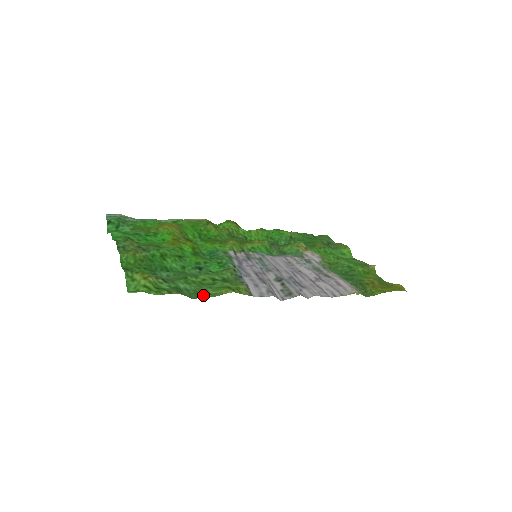
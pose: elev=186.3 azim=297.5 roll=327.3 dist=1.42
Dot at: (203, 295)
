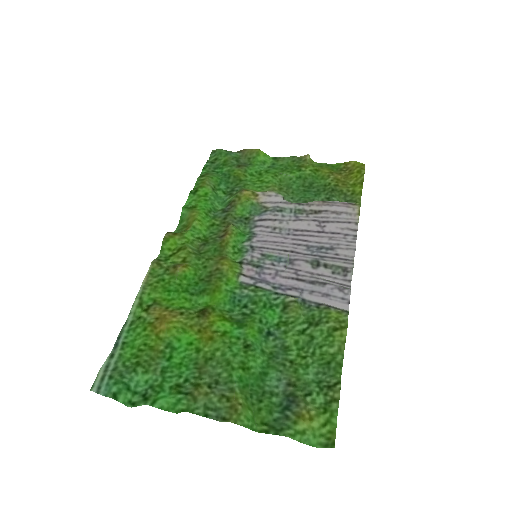
Dot at: (337, 363)
